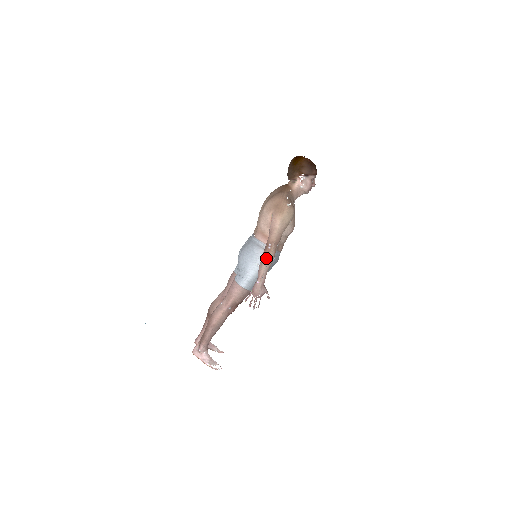
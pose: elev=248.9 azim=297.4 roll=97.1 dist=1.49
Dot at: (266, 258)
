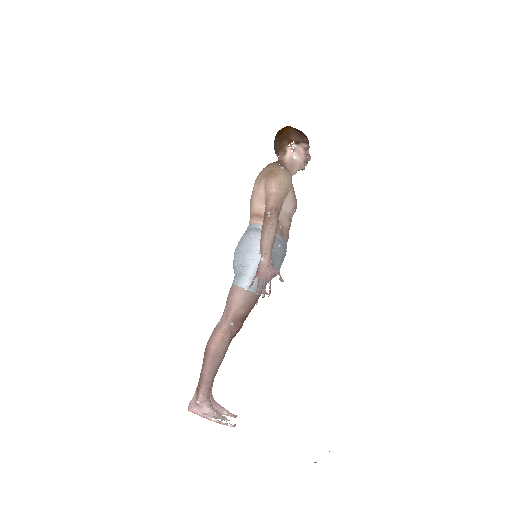
Dot at: (267, 227)
